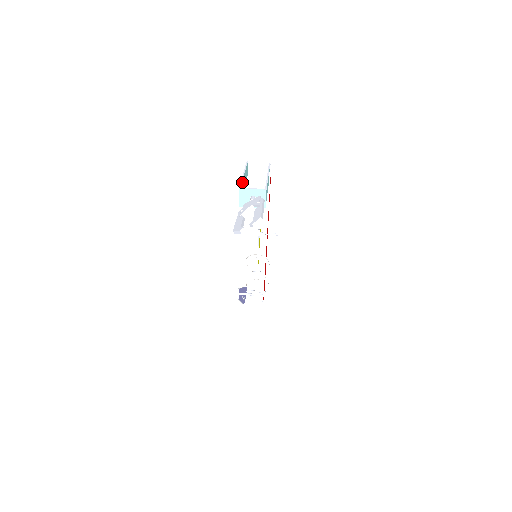
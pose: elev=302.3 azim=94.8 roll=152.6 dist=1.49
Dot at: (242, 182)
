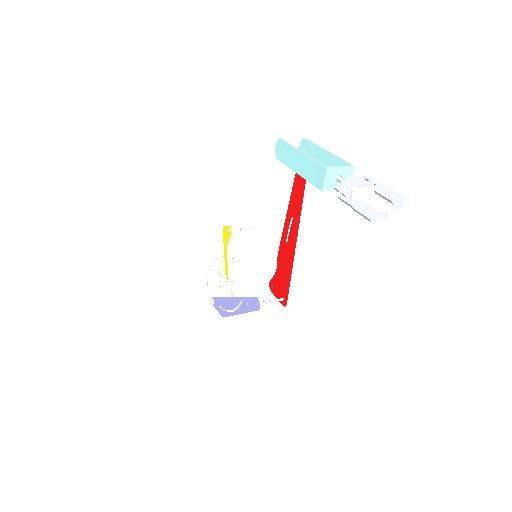
Dot at: (313, 161)
